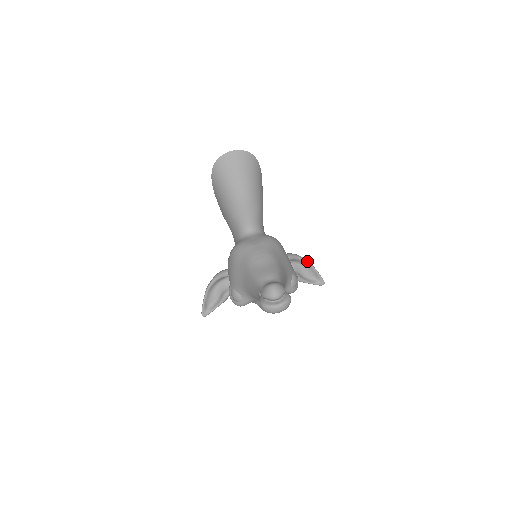
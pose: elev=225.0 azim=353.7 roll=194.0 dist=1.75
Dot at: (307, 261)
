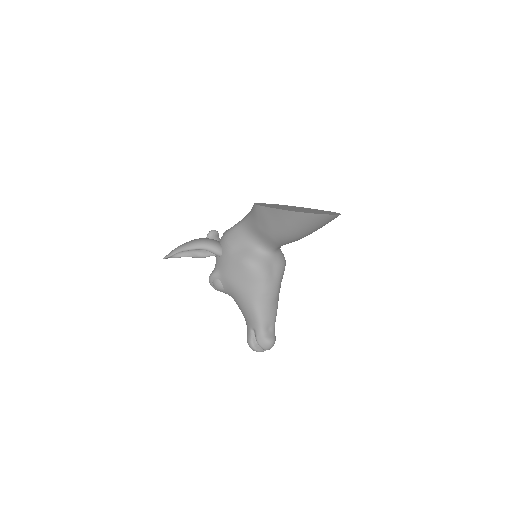
Dot at: occluded
